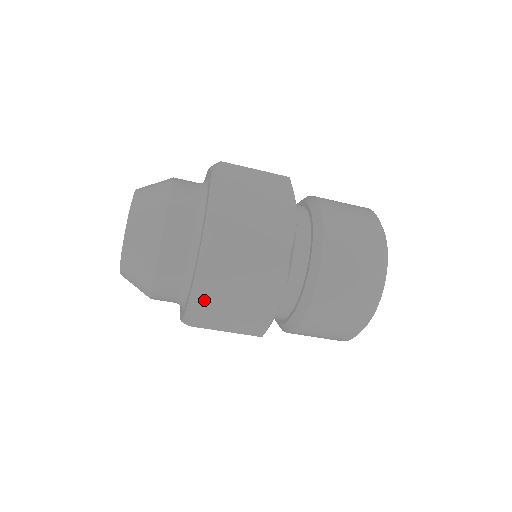
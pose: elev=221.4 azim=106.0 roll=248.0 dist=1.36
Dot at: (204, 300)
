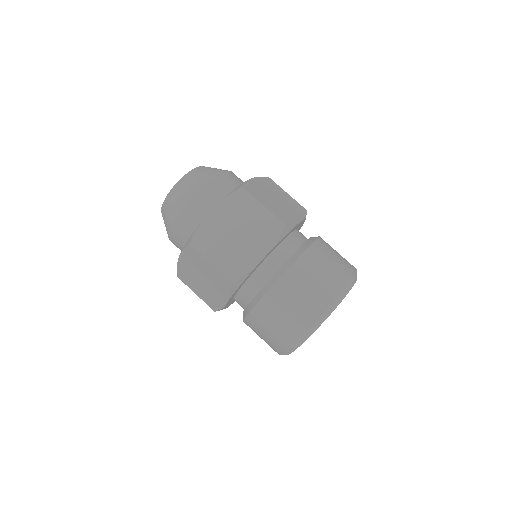
Dot at: (211, 228)
